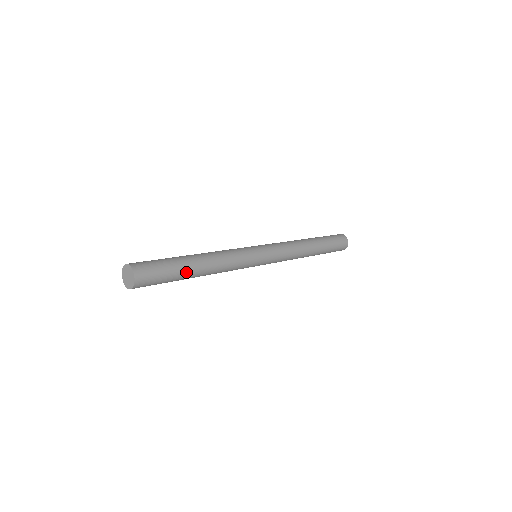
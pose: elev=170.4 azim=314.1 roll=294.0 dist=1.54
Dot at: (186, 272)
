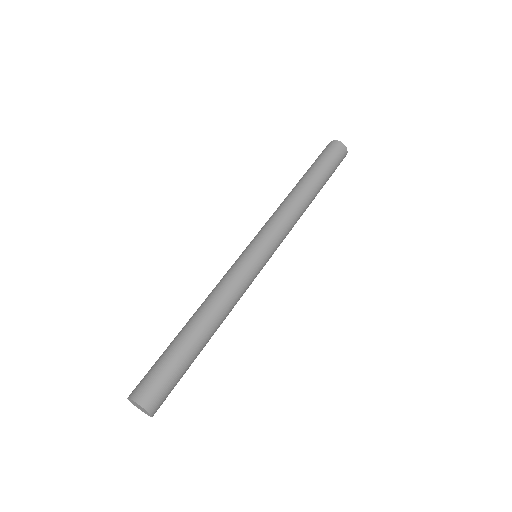
Dot at: (194, 350)
